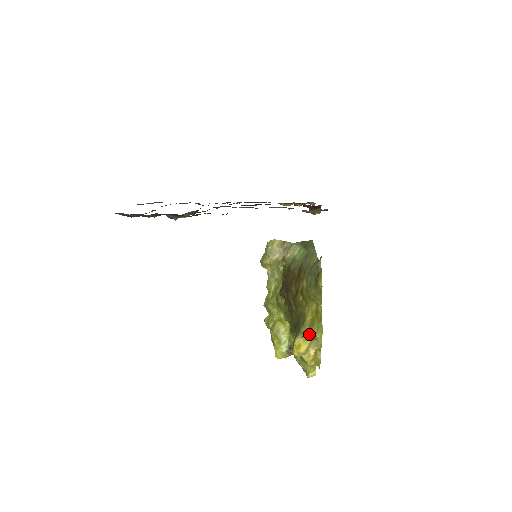
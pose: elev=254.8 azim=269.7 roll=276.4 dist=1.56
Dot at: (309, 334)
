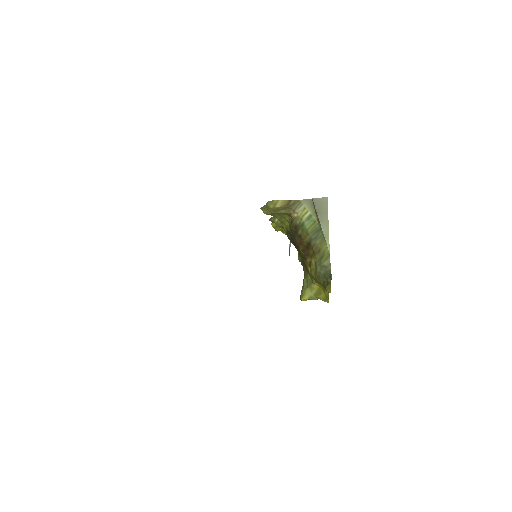
Dot at: (315, 297)
